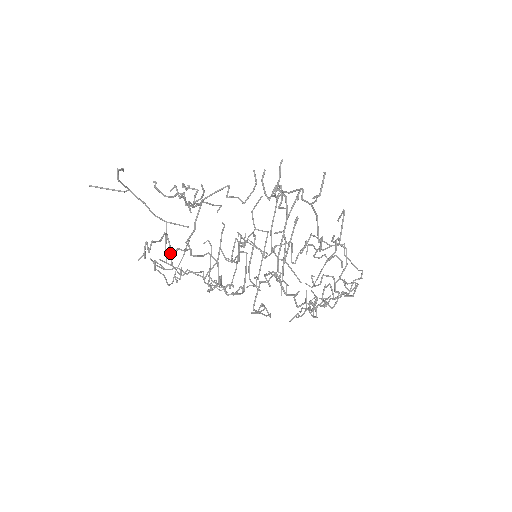
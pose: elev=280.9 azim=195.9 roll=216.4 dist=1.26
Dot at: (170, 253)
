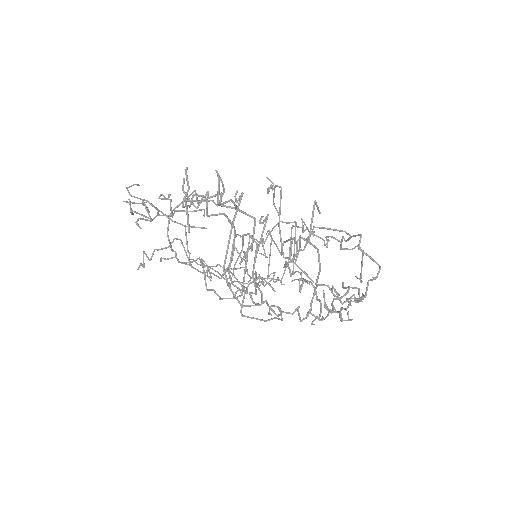
Dot at: (187, 256)
